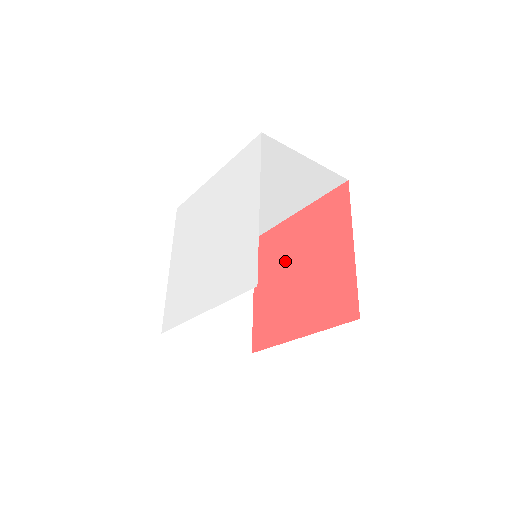
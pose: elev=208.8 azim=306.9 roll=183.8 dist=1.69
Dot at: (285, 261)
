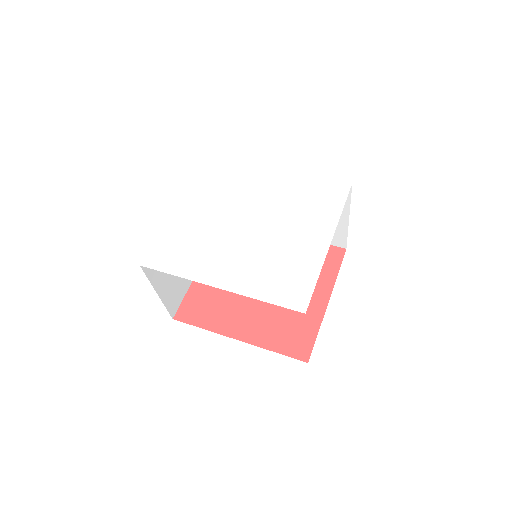
Dot at: occluded
